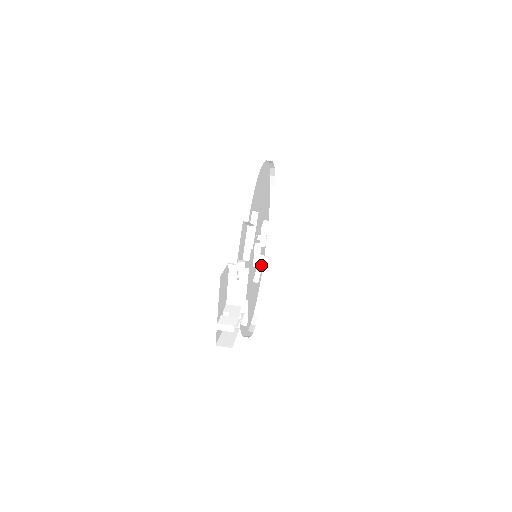
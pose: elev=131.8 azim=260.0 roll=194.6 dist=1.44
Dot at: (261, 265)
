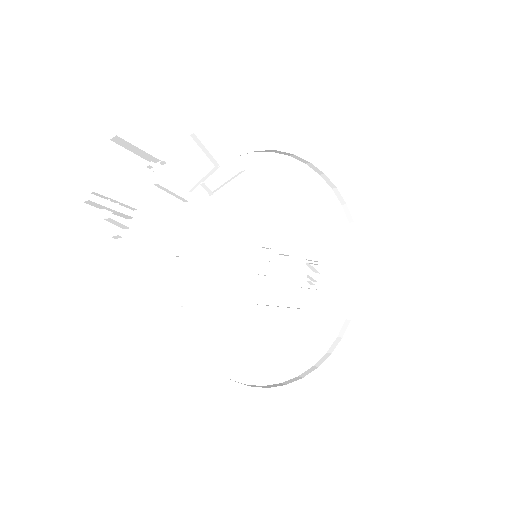
Dot at: (289, 307)
